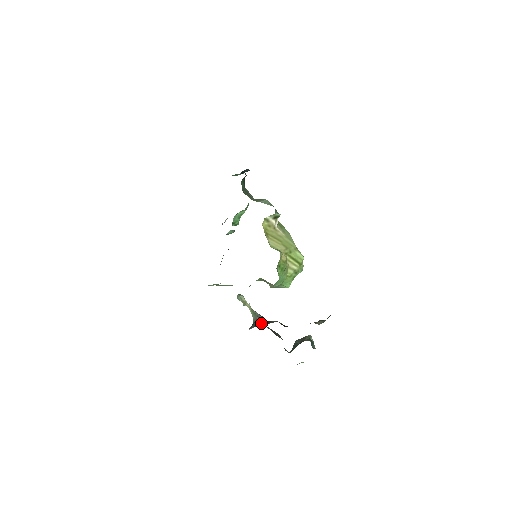
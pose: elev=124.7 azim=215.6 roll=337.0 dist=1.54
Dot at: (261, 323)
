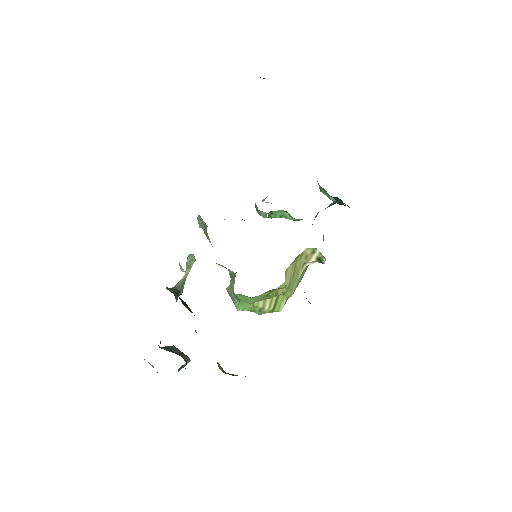
Dot at: occluded
